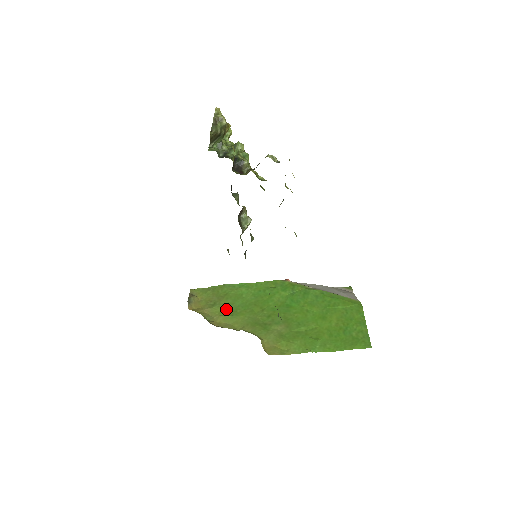
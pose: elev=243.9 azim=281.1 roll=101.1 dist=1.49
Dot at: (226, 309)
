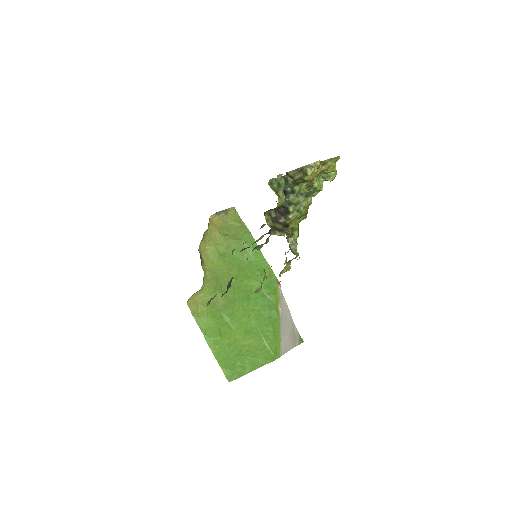
Dot at: (224, 247)
